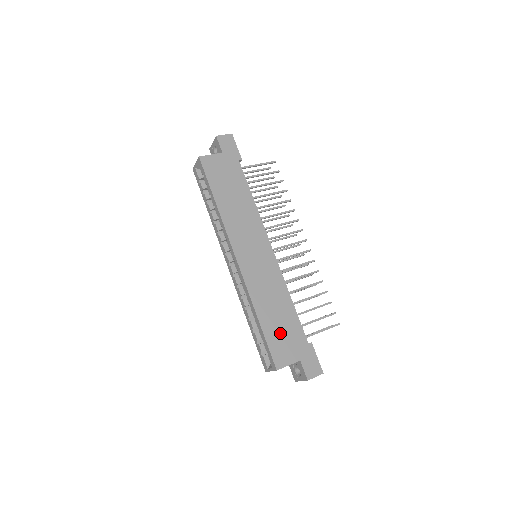
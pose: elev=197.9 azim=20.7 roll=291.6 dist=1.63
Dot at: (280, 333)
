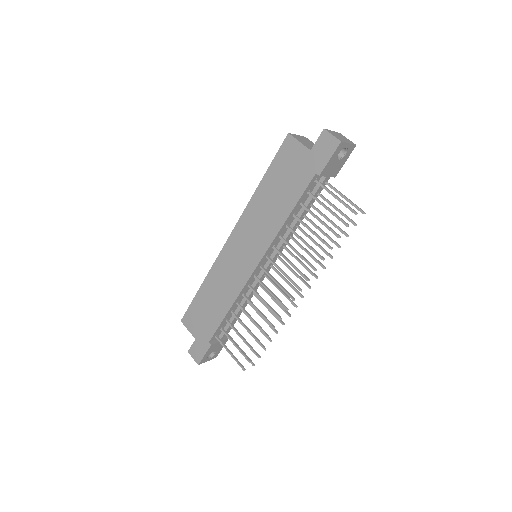
Dot at: (202, 311)
